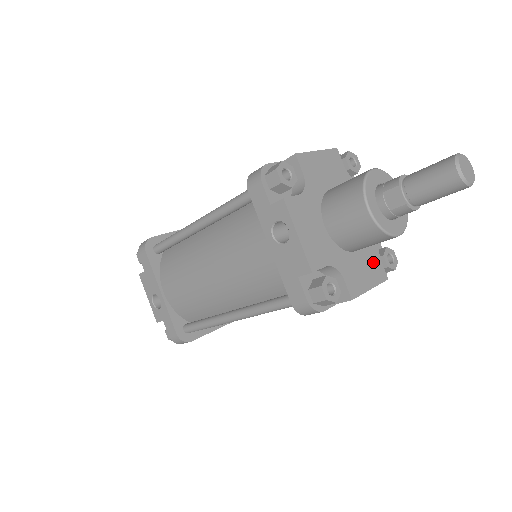
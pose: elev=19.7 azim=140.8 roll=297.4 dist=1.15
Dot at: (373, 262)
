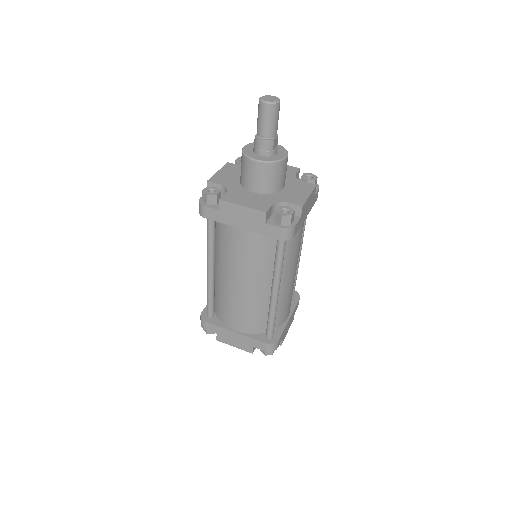
Dot at: (263, 202)
